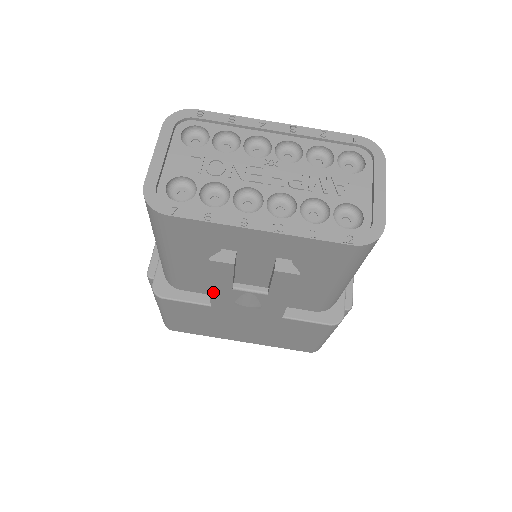
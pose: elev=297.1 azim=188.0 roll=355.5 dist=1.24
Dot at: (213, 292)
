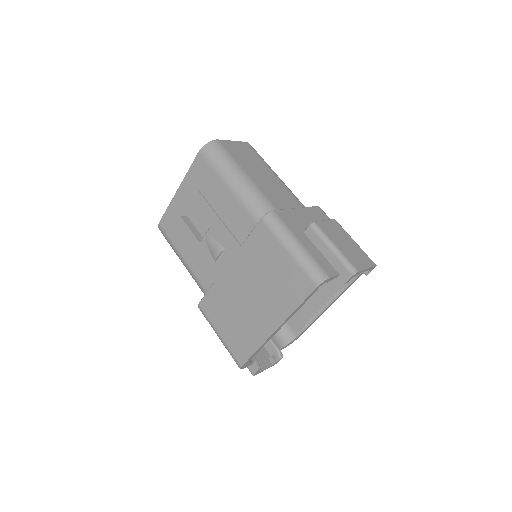
Dot at: (200, 259)
